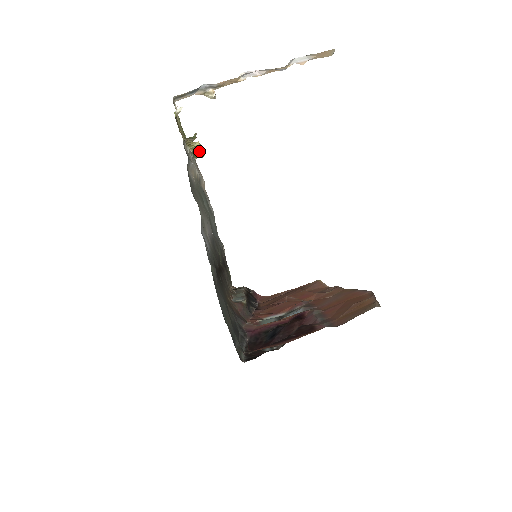
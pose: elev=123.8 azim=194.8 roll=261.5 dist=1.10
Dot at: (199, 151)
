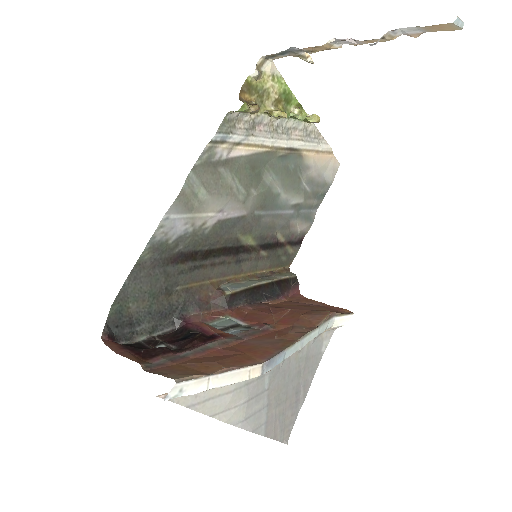
Dot at: (297, 118)
